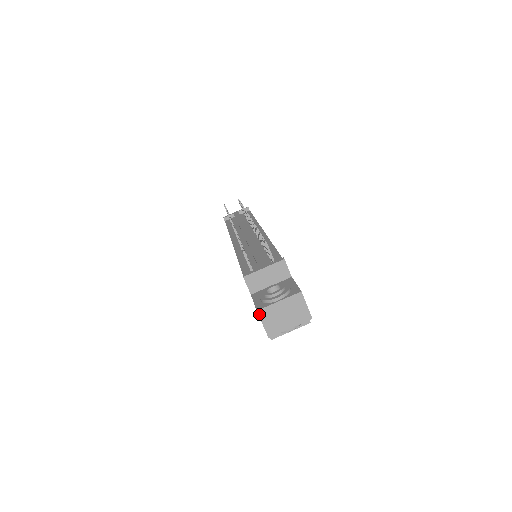
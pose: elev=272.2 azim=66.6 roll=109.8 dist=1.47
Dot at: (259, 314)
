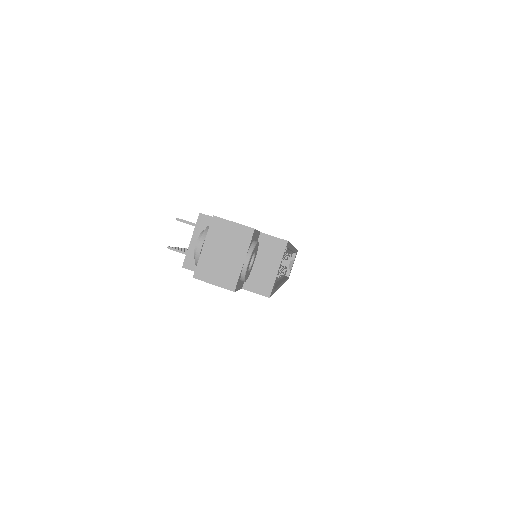
Dot at: (199, 278)
